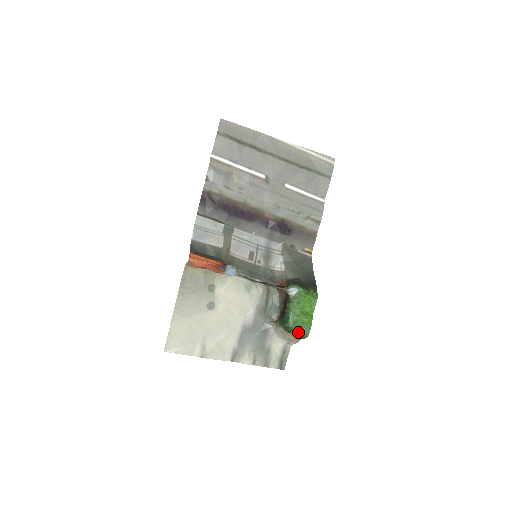
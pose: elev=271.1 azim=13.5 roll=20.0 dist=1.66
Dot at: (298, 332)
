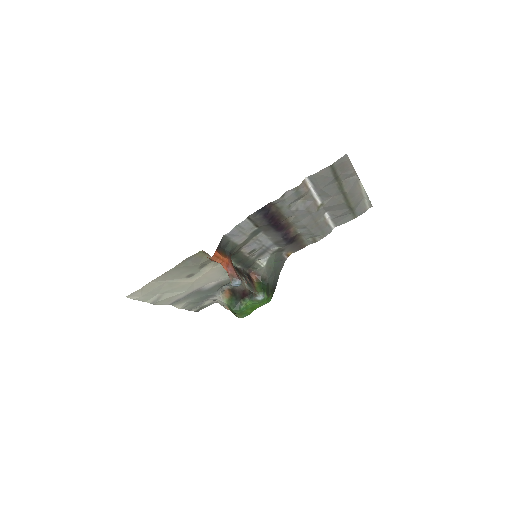
Dot at: (237, 315)
